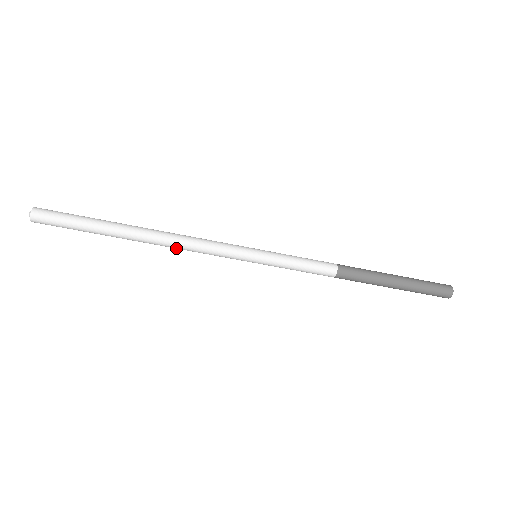
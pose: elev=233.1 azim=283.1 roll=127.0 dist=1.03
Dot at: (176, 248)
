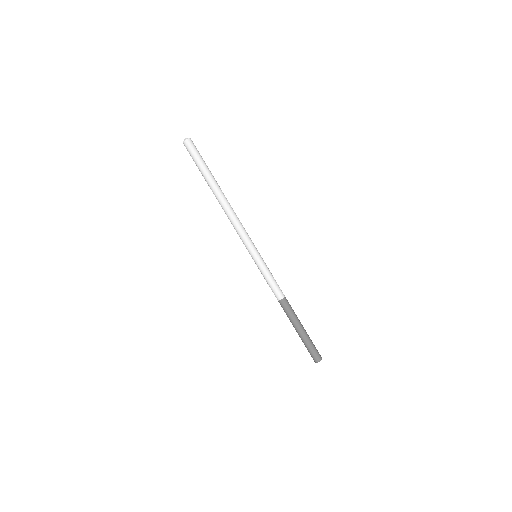
Dot at: (232, 214)
